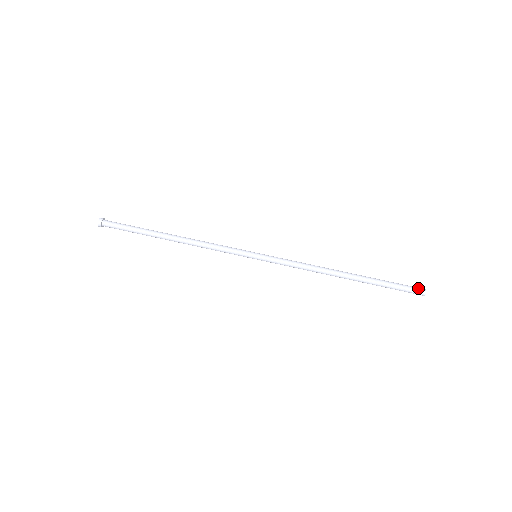
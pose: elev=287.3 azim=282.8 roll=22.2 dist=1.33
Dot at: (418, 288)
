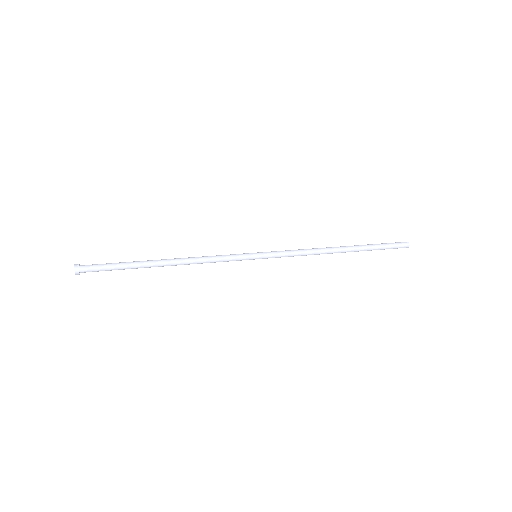
Dot at: occluded
